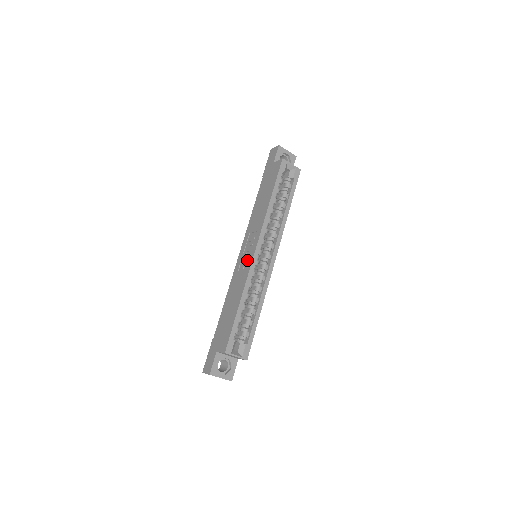
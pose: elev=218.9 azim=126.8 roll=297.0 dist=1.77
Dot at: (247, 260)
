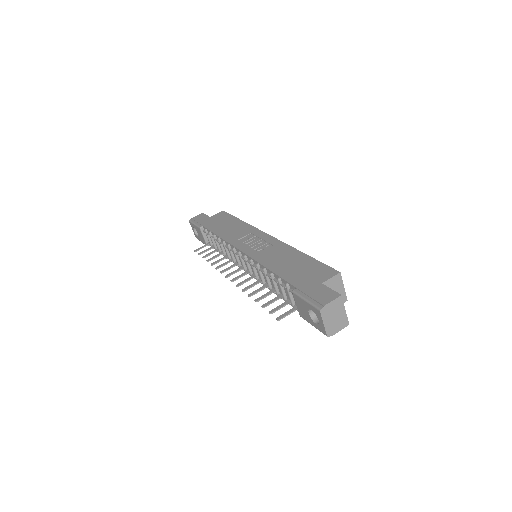
Dot at: (266, 242)
